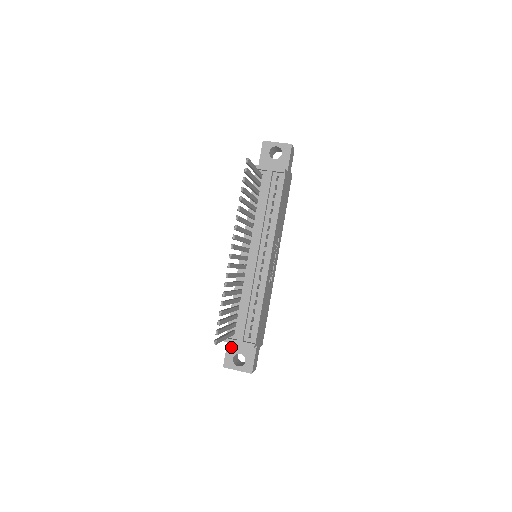
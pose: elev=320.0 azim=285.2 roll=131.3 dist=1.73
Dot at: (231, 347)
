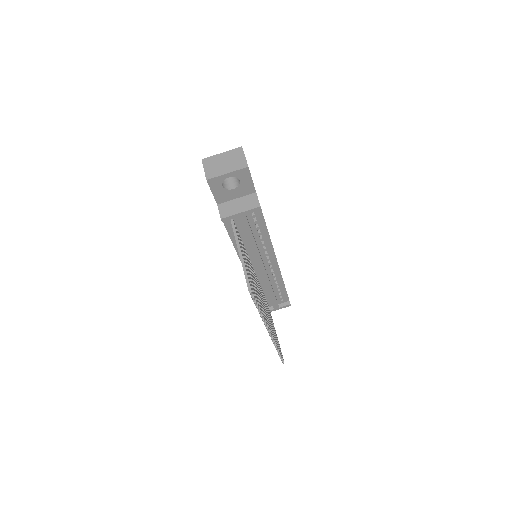
Dot at: occluded
